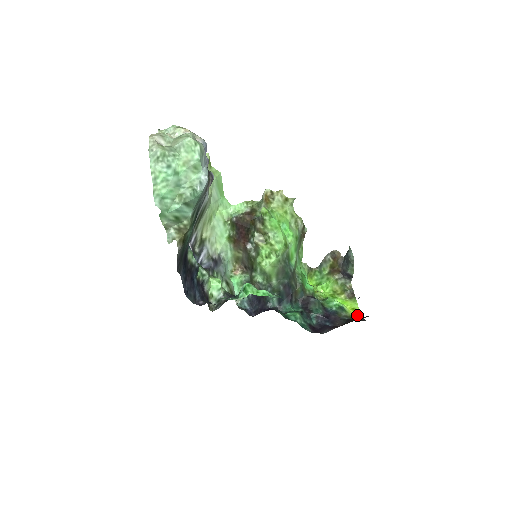
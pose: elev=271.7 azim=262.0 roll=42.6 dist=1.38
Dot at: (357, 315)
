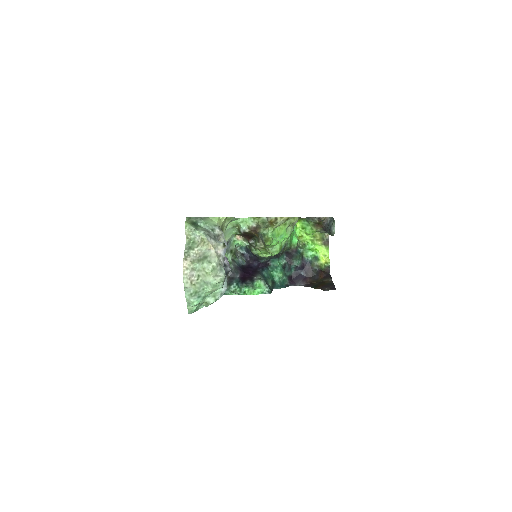
Dot at: (326, 264)
